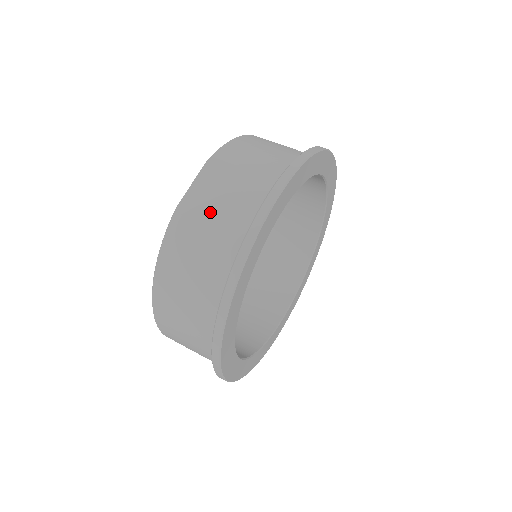
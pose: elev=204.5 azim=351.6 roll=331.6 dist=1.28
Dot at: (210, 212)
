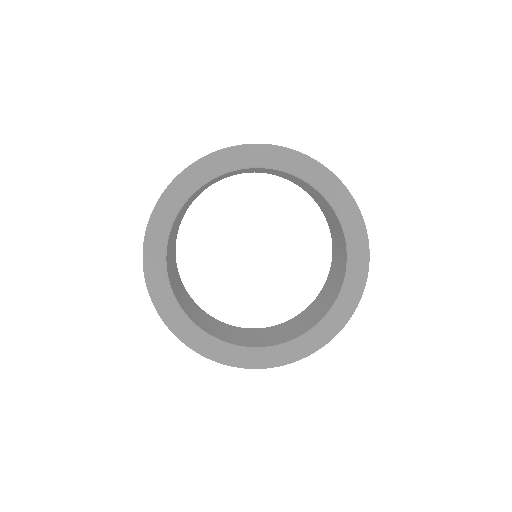
Dot at: occluded
